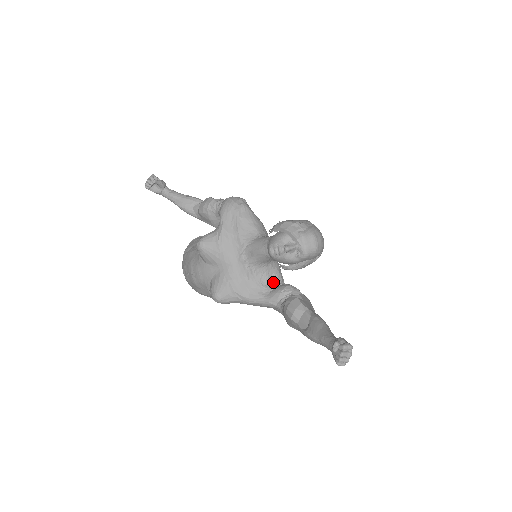
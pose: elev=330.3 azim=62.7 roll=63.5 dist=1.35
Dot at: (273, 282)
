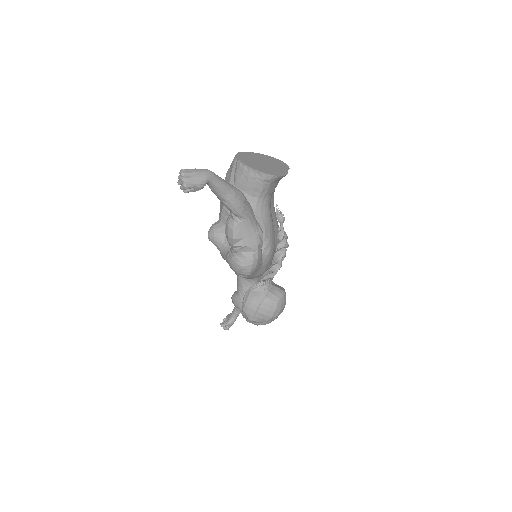
Dot at: occluded
